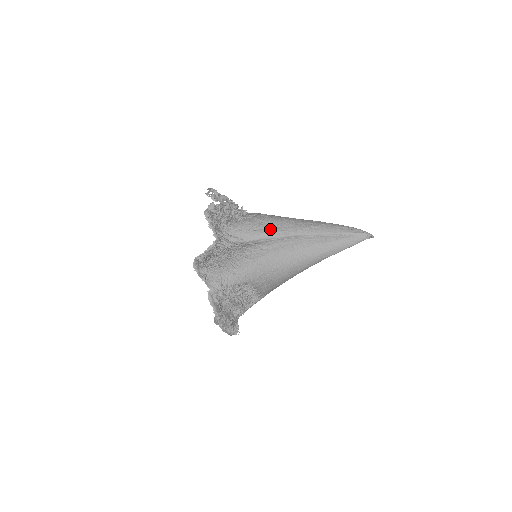
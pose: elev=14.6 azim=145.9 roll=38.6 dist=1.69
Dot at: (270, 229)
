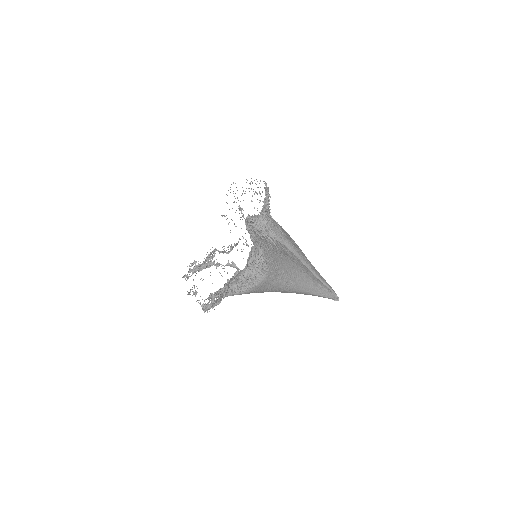
Dot at: (291, 240)
